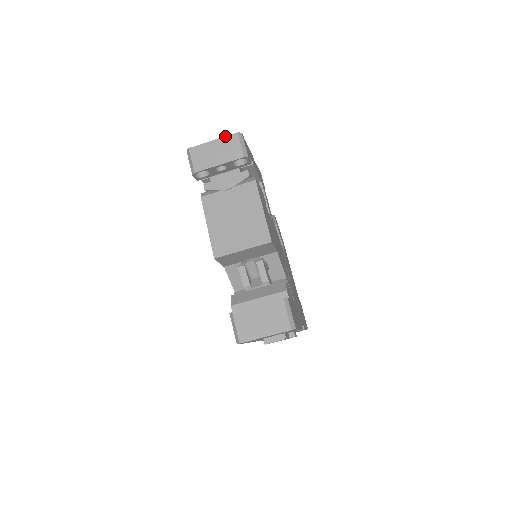
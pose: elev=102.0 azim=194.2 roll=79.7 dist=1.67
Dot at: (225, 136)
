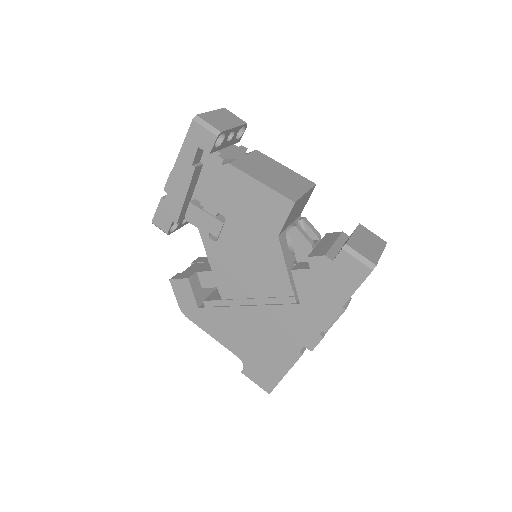
Dot at: (218, 109)
